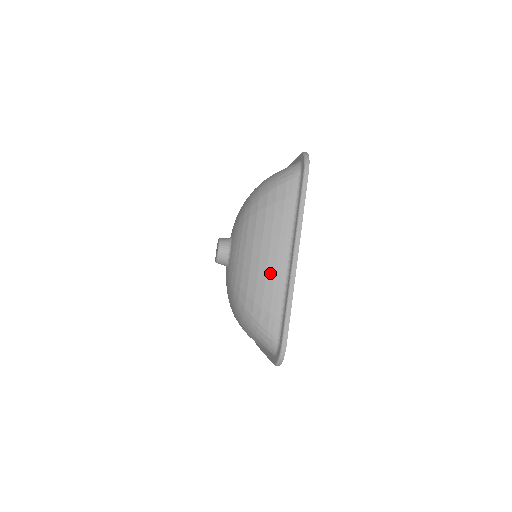
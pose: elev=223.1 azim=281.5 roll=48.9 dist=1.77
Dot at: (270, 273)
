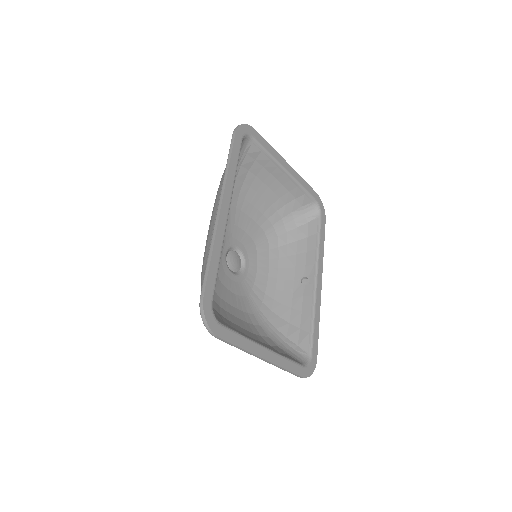
Dot at: (209, 237)
